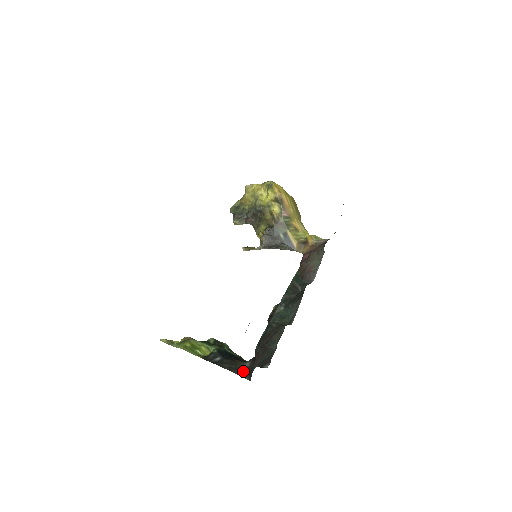
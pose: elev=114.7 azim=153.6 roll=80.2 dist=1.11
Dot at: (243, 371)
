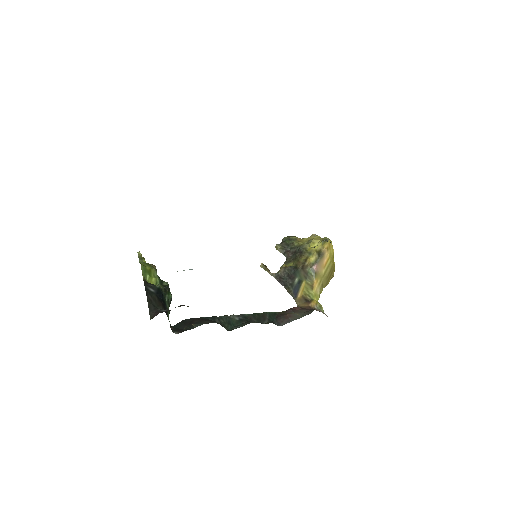
Dot at: (155, 311)
